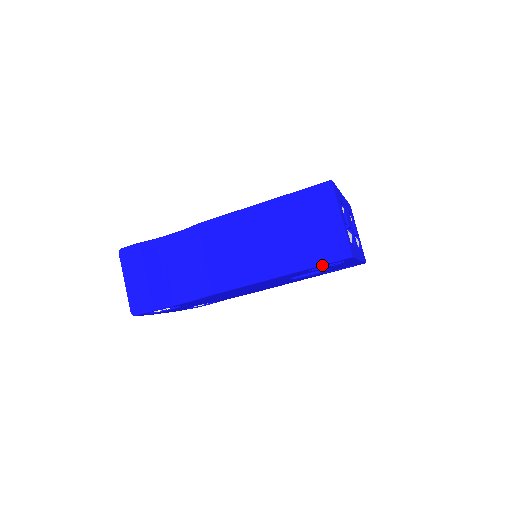
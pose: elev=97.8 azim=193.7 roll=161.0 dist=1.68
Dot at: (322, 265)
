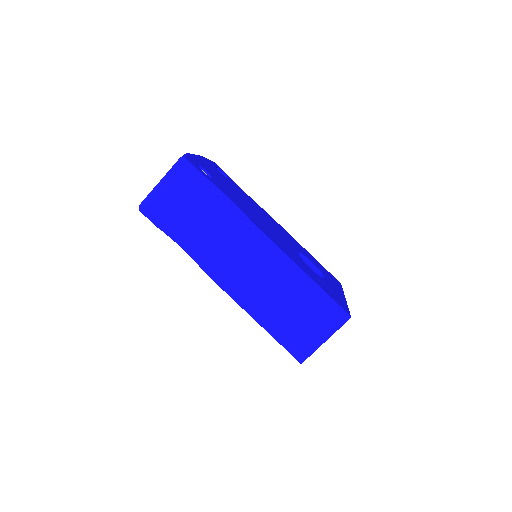
Dot at: (281, 344)
